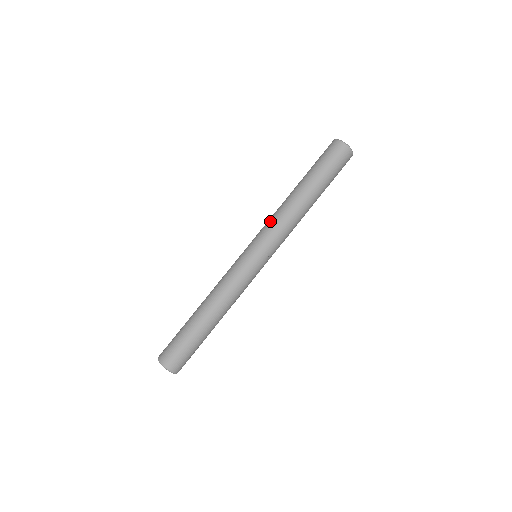
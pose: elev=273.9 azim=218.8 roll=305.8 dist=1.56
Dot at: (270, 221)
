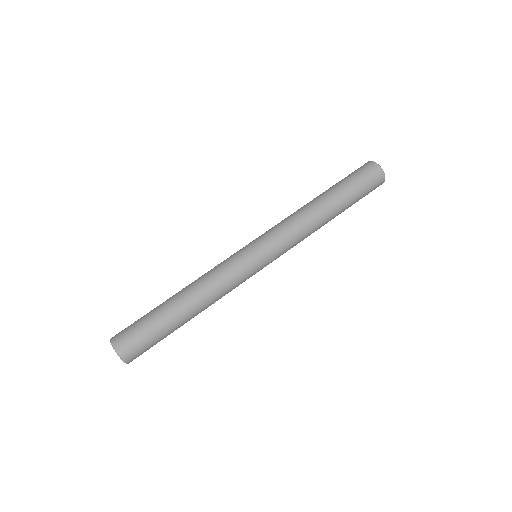
Dot at: (285, 224)
